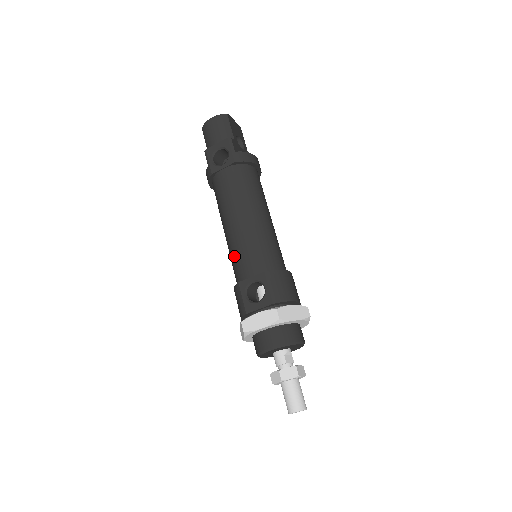
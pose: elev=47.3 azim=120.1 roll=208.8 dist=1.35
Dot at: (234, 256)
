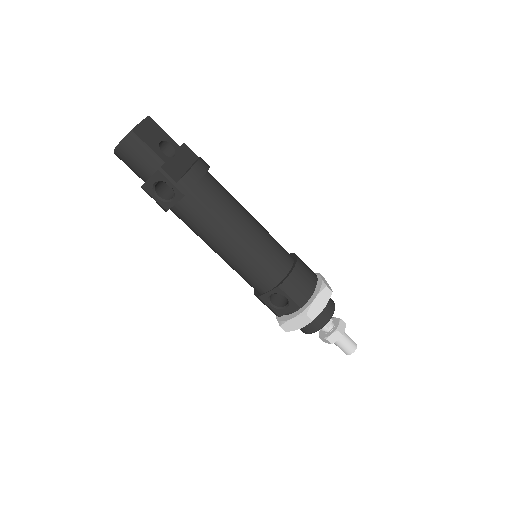
Dot at: (240, 275)
